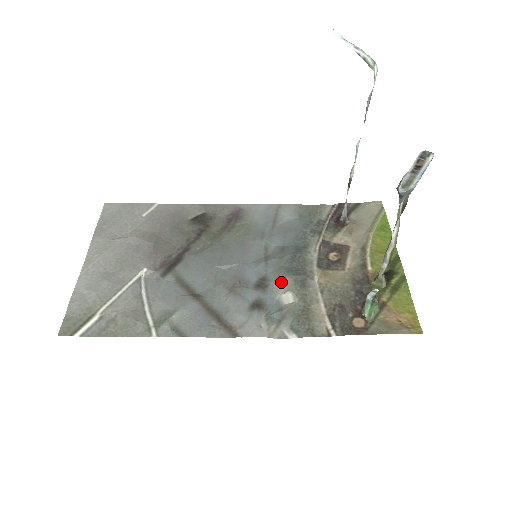
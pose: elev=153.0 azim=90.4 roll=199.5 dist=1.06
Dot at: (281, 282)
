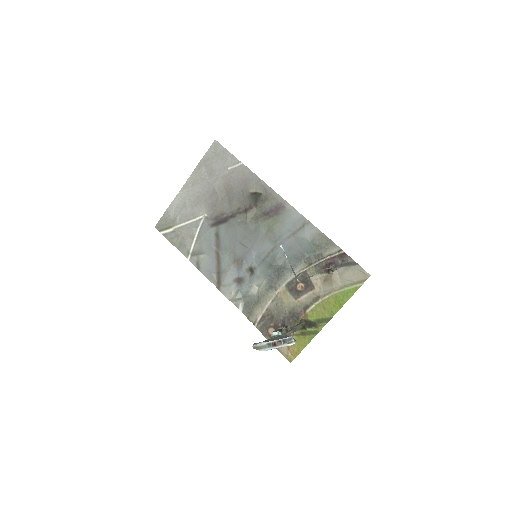
Dot at: (259, 279)
